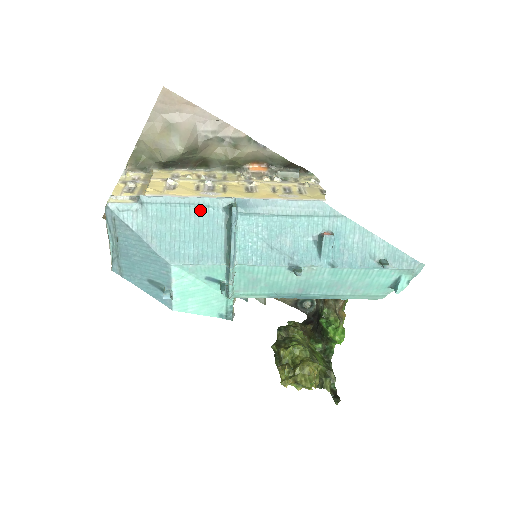
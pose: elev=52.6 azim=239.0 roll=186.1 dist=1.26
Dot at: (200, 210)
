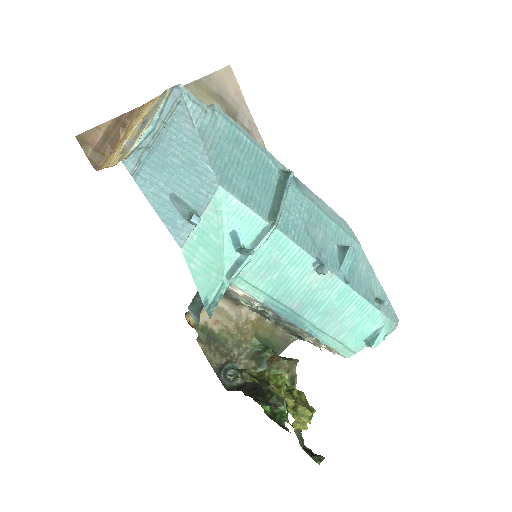
Dot at: (261, 157)
